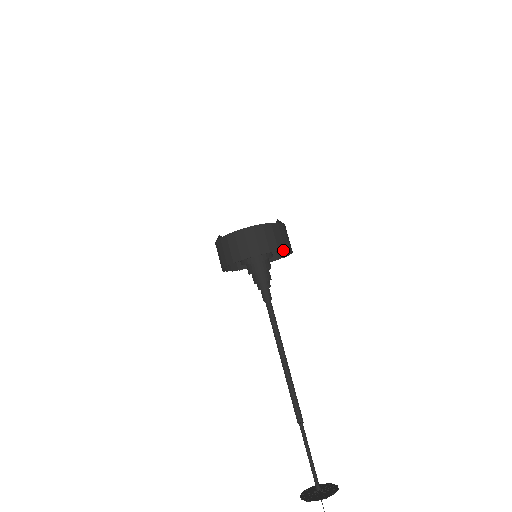
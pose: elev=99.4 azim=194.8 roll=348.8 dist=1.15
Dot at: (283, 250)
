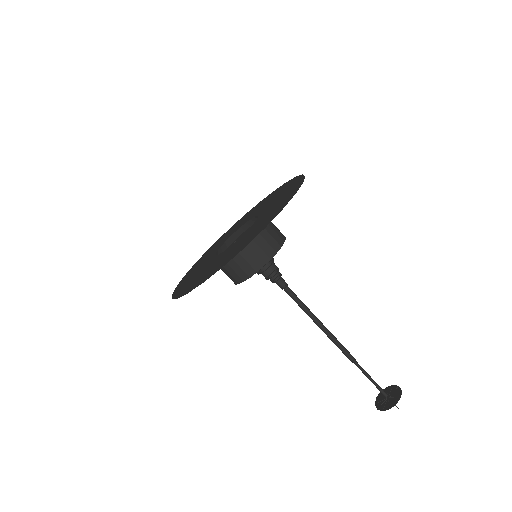
Dot at: occluded
